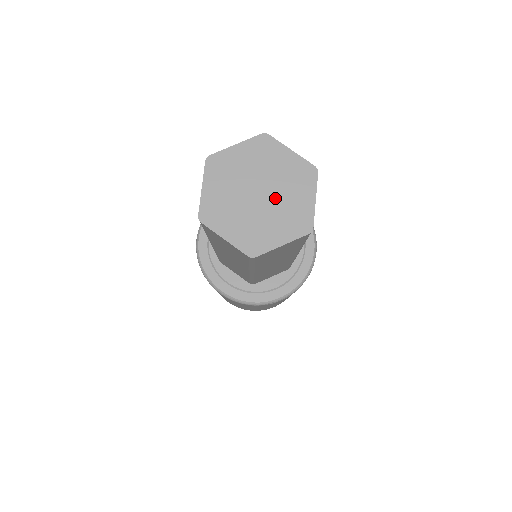
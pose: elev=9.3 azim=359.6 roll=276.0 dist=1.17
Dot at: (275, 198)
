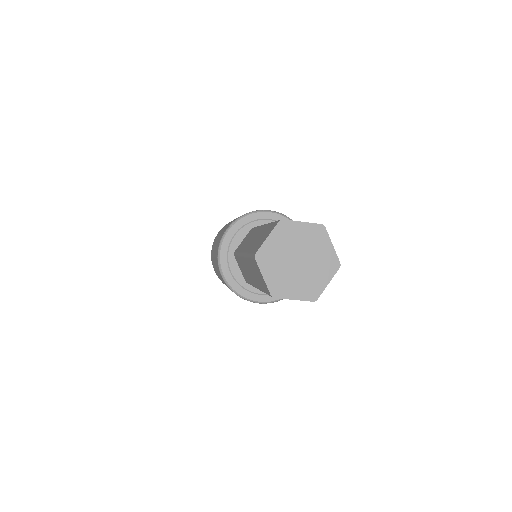
Dot at: (309, 258)
